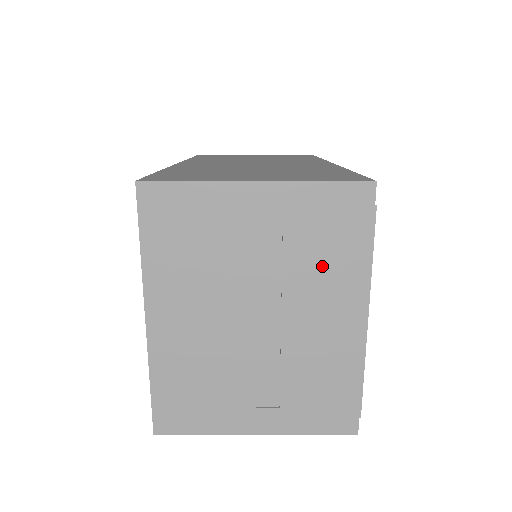
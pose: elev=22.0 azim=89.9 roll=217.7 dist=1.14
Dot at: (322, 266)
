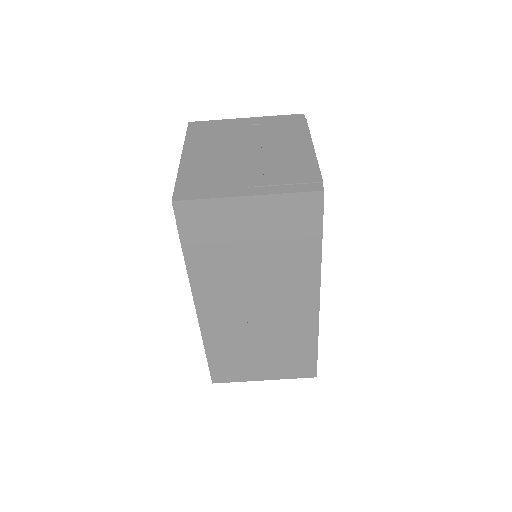
Dot at: (282, 133)
